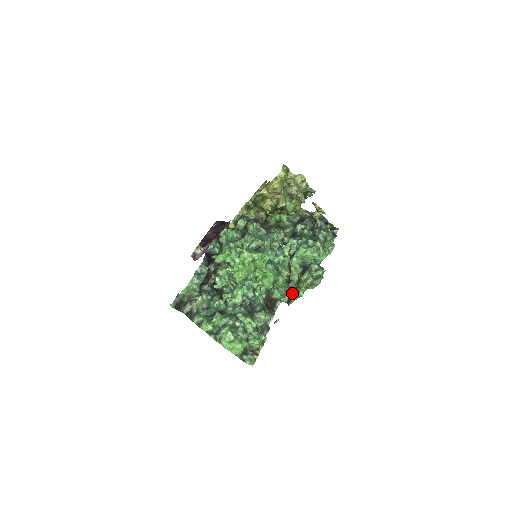
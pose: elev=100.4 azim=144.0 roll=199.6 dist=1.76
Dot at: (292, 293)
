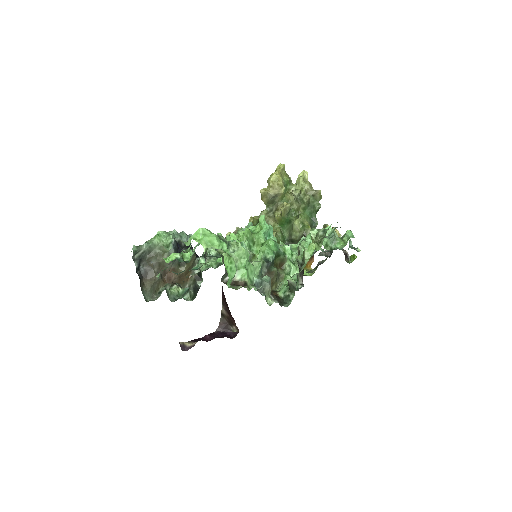
Dot at: (302, 264)
